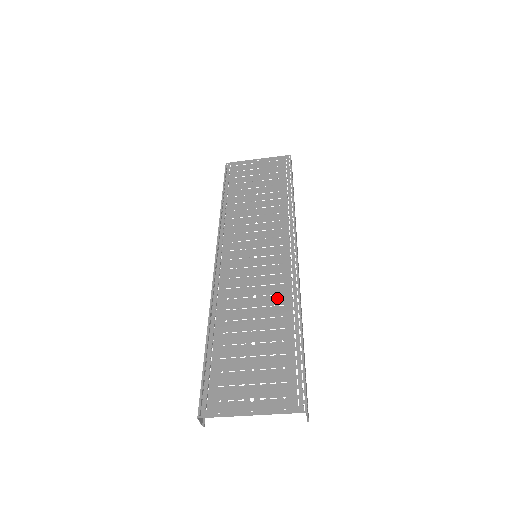
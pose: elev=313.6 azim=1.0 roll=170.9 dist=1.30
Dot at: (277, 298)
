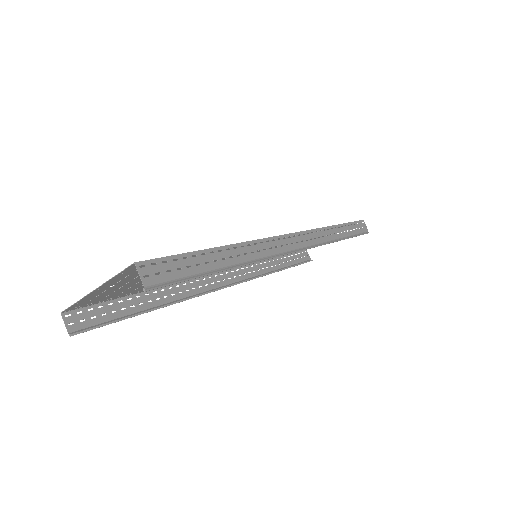
Dot at: occluded
